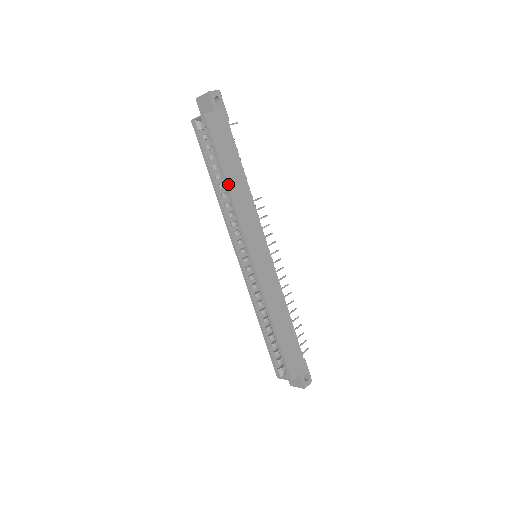
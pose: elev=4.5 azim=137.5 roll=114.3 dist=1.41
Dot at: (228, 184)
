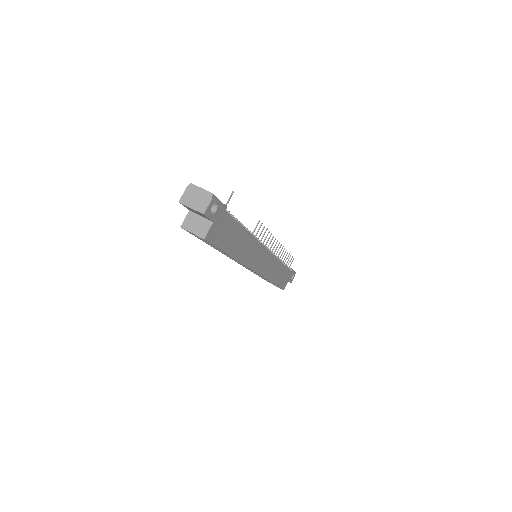
Dot at: (234, 257)
